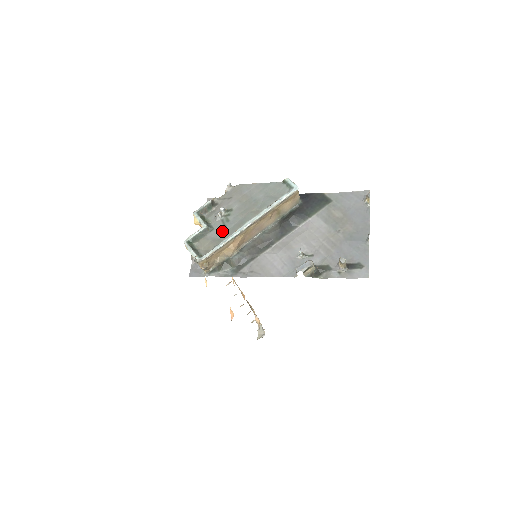
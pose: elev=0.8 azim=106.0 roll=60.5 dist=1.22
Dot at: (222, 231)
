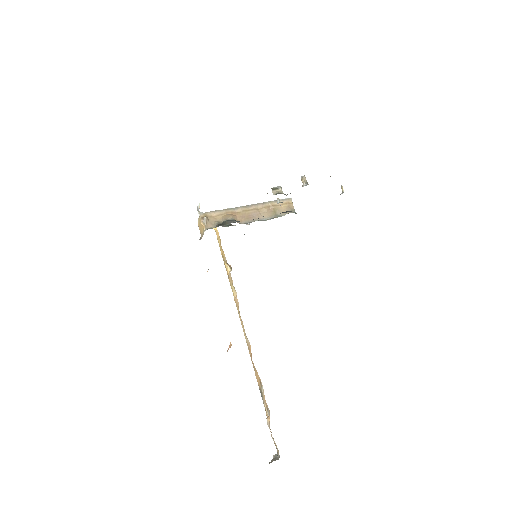
Dot at: occluded
